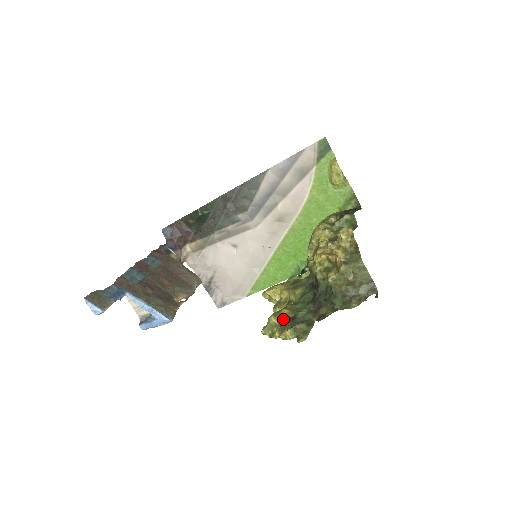
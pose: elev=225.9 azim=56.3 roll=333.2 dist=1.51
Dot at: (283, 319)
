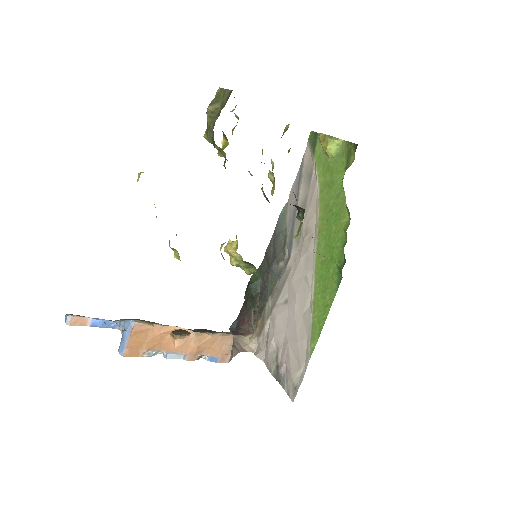
Dot at: occluded
